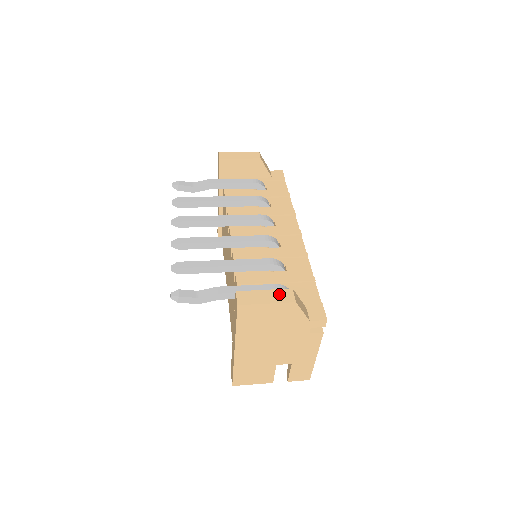
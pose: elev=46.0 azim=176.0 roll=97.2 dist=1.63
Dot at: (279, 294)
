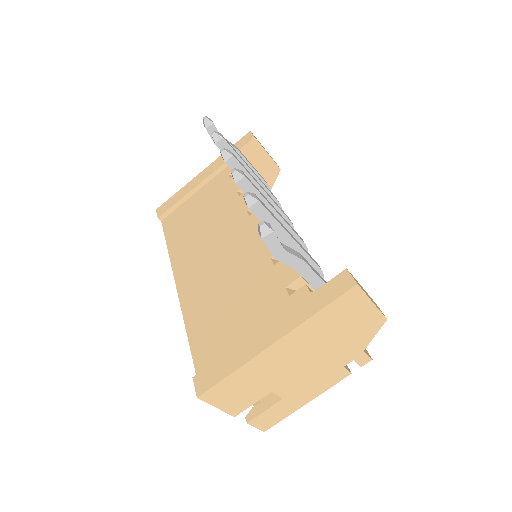
Dot at: (373, 301)
